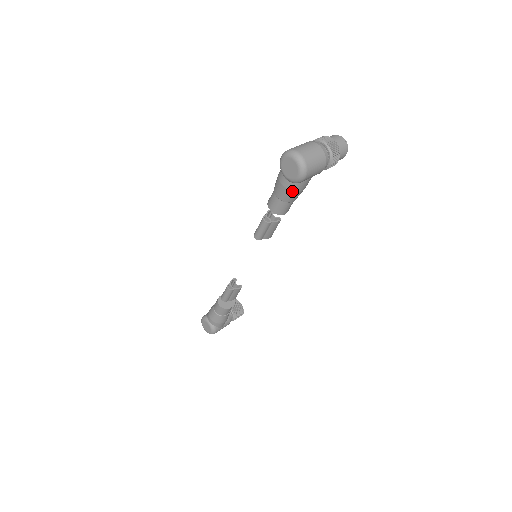
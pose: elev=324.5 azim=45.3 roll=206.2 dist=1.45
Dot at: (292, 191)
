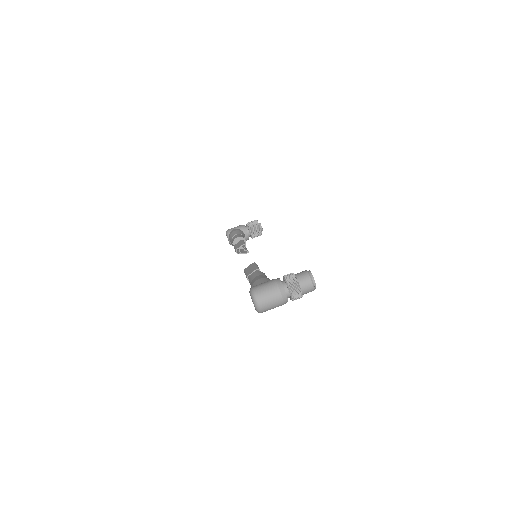
Dot at: occluded
